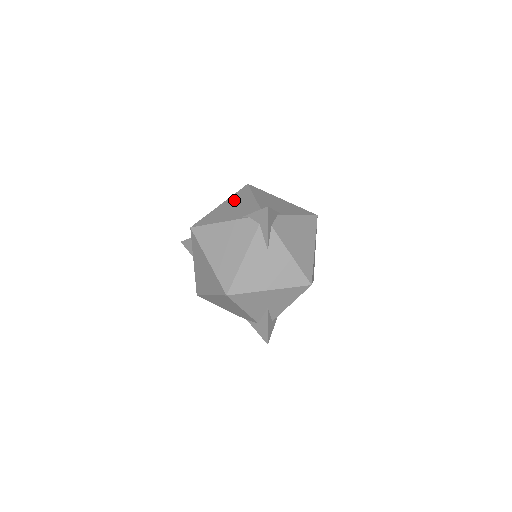
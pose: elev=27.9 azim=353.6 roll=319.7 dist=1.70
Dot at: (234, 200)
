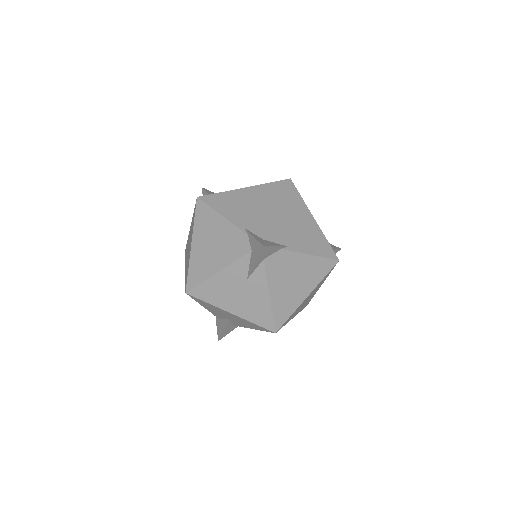
Dot at: (259, 193)
